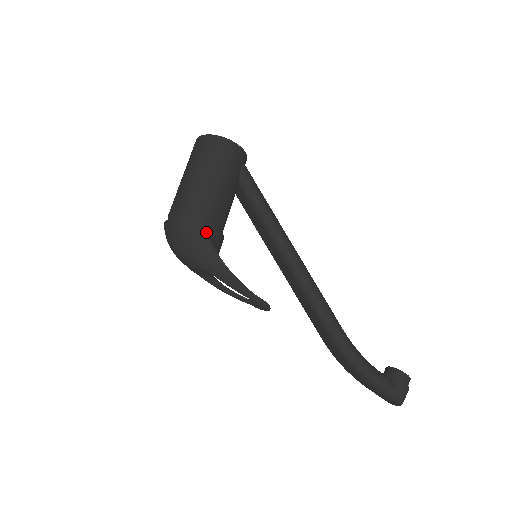
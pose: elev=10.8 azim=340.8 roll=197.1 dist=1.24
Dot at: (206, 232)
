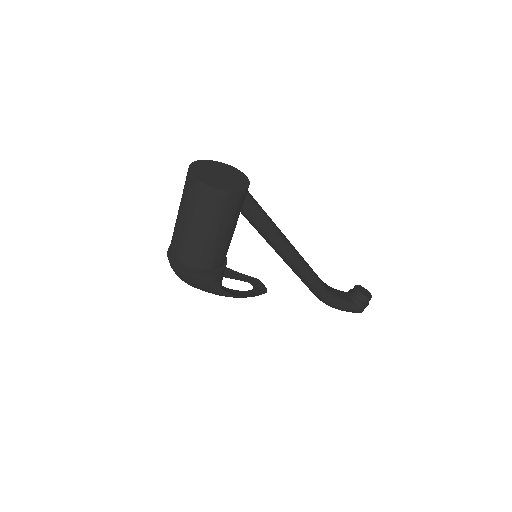
Dot at: (213, 281)
